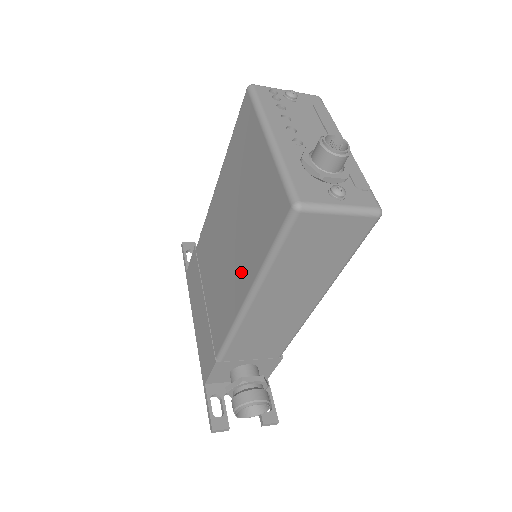
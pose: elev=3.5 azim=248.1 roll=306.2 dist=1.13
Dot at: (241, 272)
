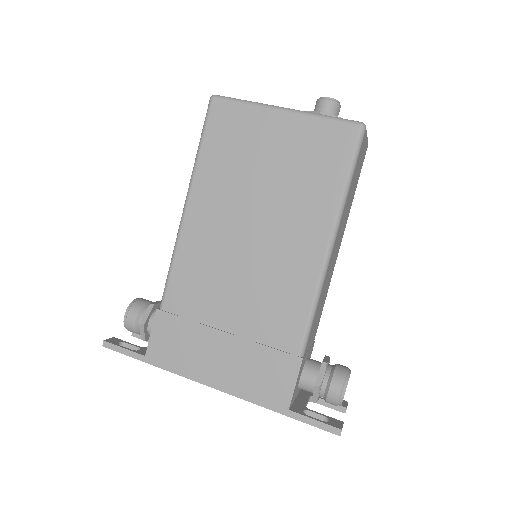
Dot at: (304, 233)
